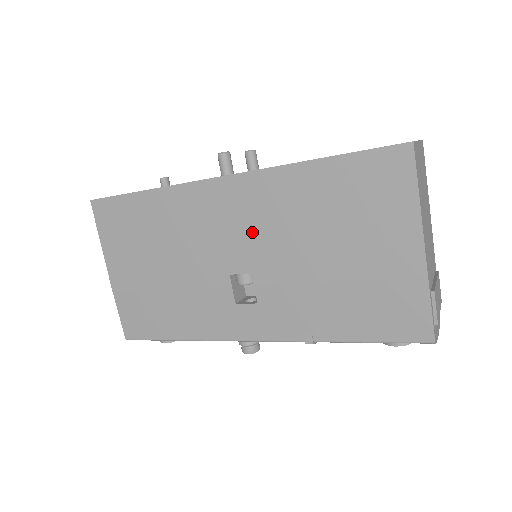
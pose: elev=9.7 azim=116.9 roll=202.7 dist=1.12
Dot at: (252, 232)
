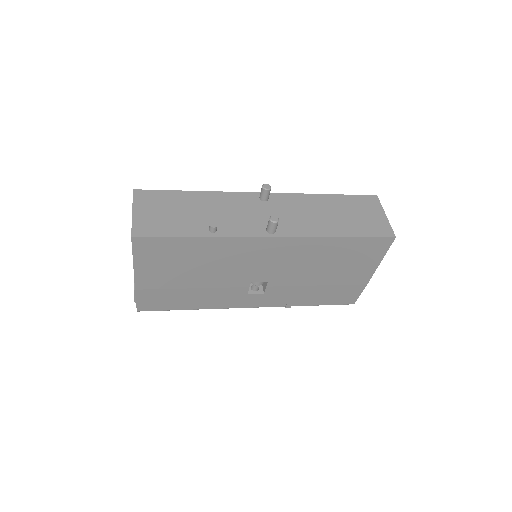
Dot at: (279, 264)
